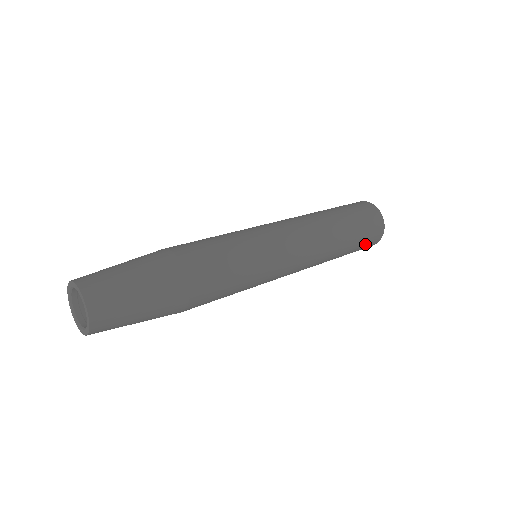
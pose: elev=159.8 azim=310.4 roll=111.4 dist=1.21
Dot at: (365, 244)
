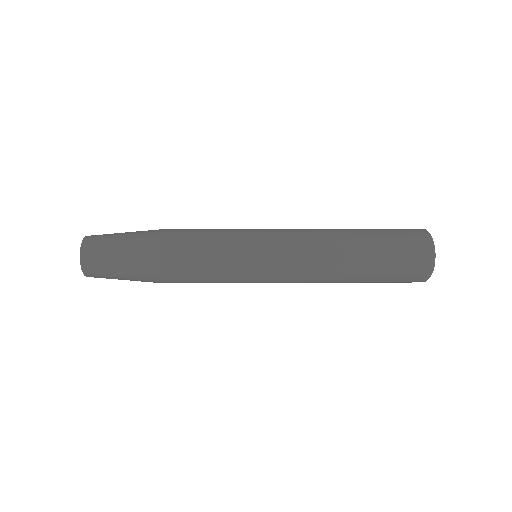
Dot at: (403, 250)
